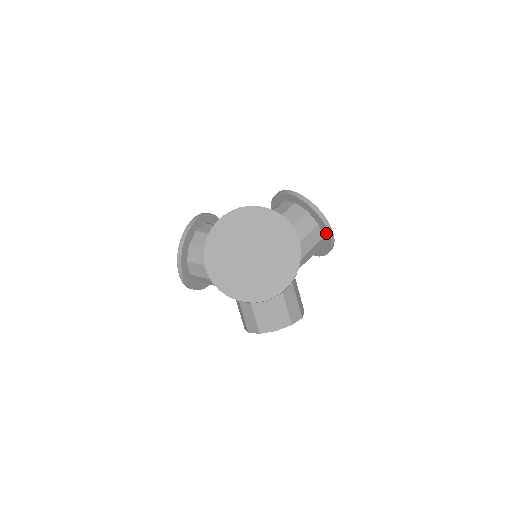
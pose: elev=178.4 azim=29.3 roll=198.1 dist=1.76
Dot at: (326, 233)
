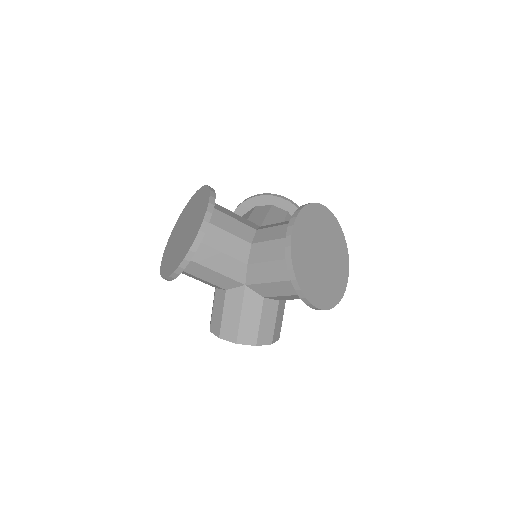
Dot at: occluded
